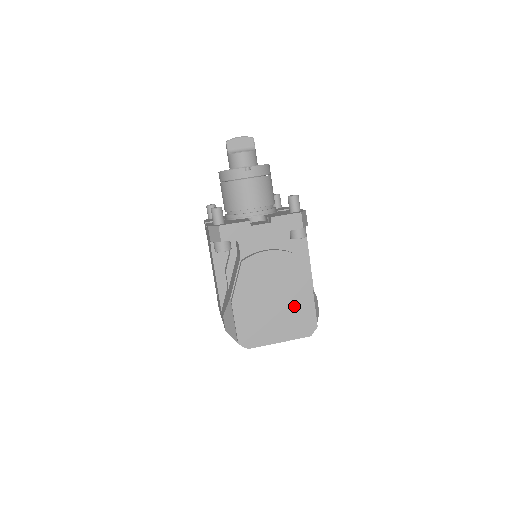
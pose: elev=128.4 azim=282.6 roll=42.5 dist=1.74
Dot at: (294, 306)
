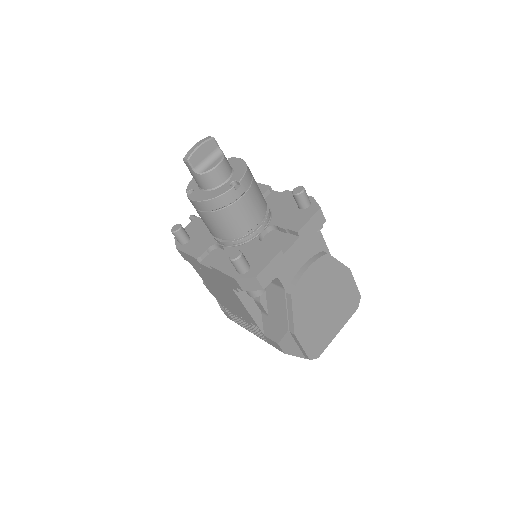
Dot at: (341, 296)
